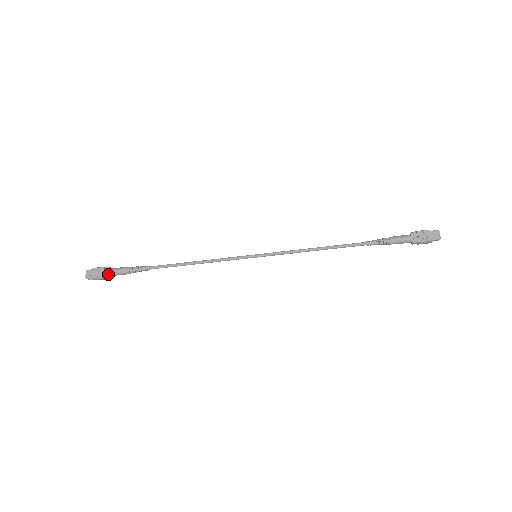
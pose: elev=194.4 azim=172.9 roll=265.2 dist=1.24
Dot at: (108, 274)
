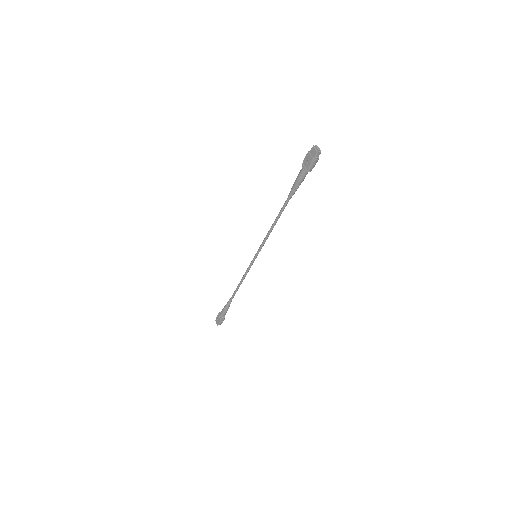
Dot at: (221, 317)
